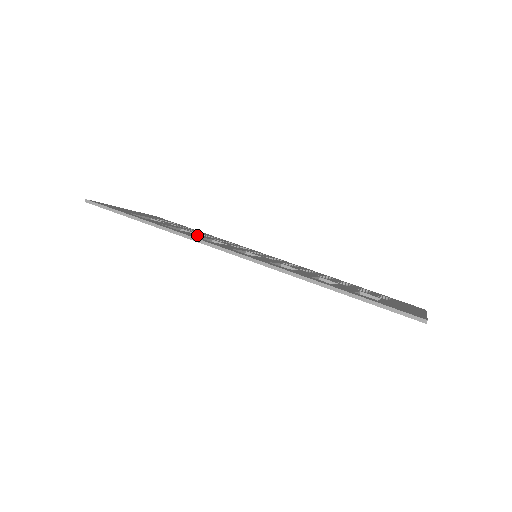
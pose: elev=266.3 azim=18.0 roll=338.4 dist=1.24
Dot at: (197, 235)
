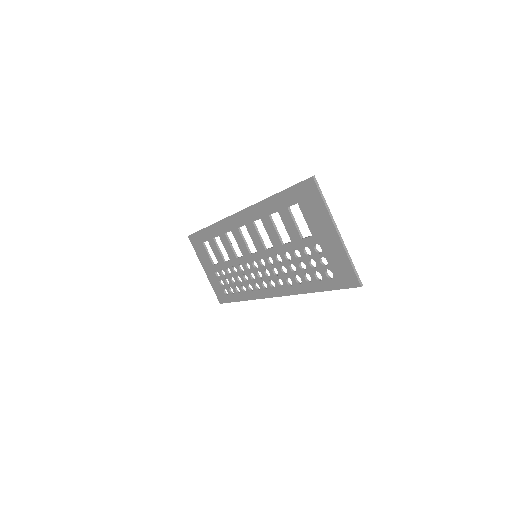
Dot at: (230, 247)
